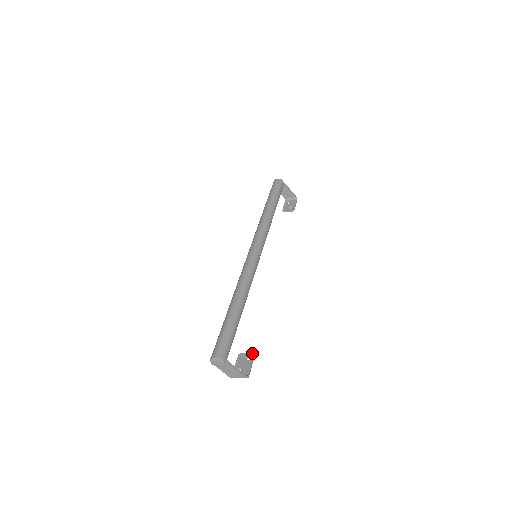
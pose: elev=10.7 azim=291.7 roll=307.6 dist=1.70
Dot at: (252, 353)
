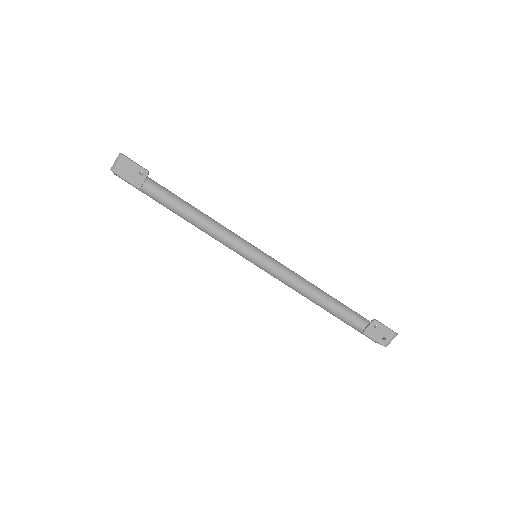
Dot at: occluded
